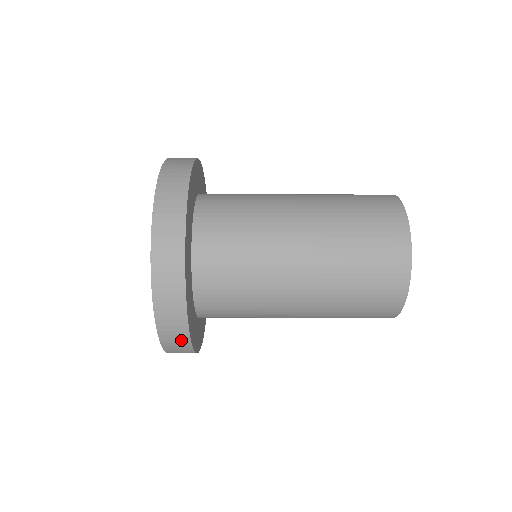
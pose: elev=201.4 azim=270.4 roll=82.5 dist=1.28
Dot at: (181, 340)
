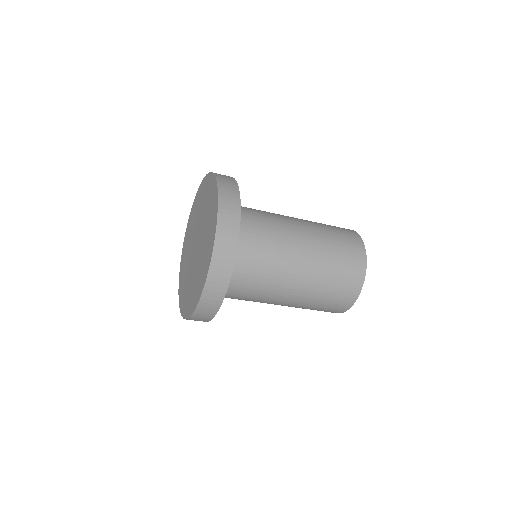
Dot at: (226, 268)
